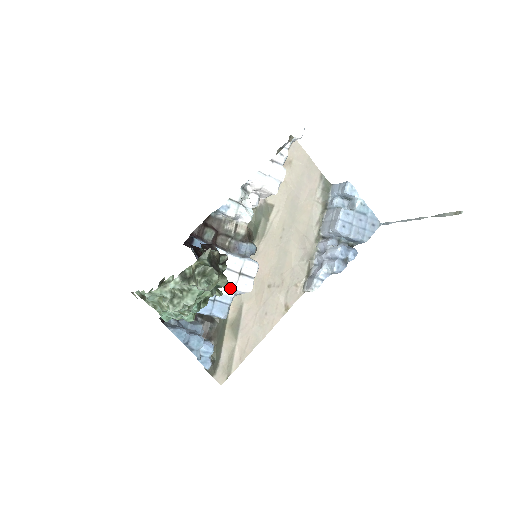
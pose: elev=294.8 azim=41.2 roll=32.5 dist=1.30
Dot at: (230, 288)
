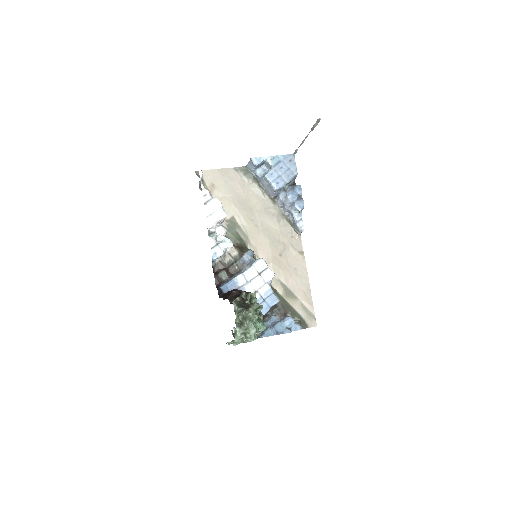
Dot at: (264, 286)
